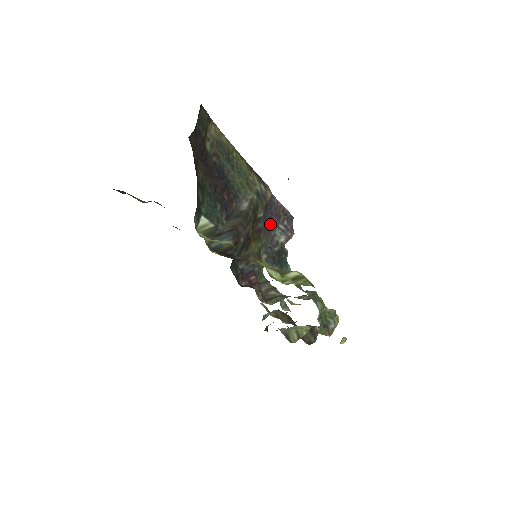
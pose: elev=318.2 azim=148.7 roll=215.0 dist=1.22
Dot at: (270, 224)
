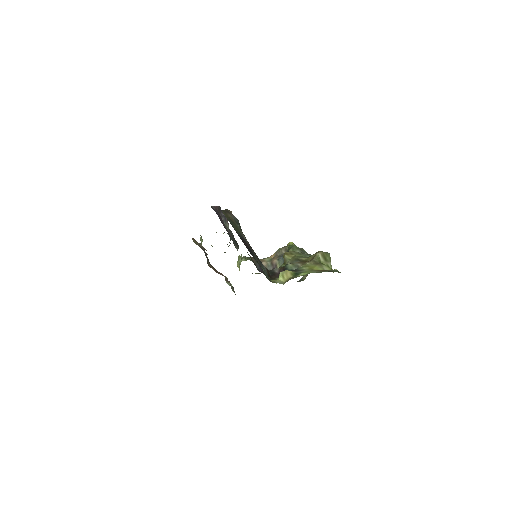
Dot at: (223, 225)
